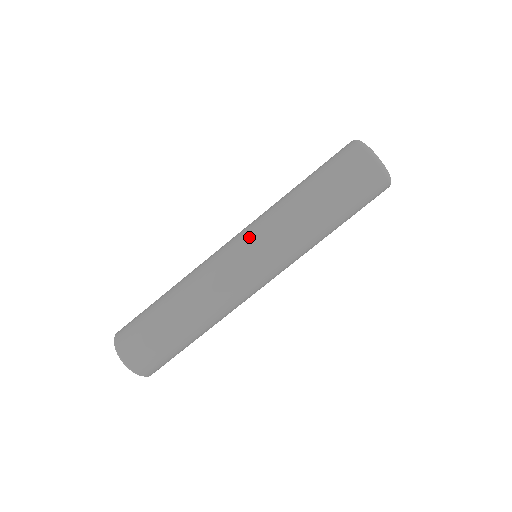
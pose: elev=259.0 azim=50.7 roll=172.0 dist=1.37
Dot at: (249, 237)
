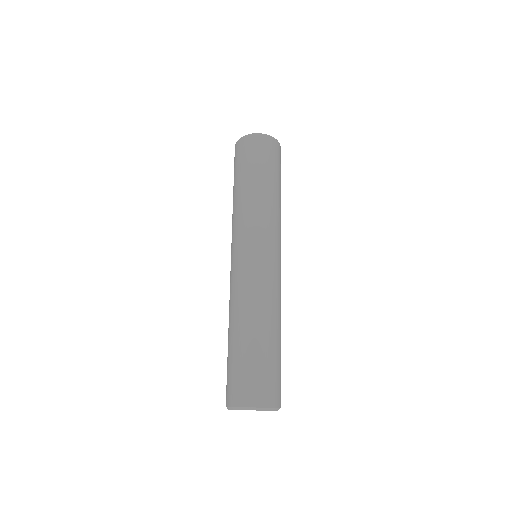
Dot at: occluded
